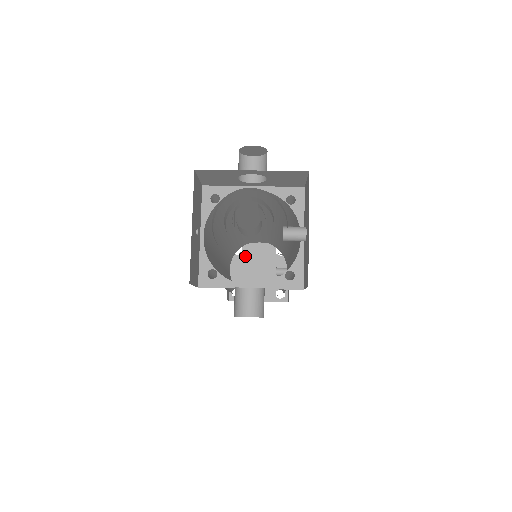
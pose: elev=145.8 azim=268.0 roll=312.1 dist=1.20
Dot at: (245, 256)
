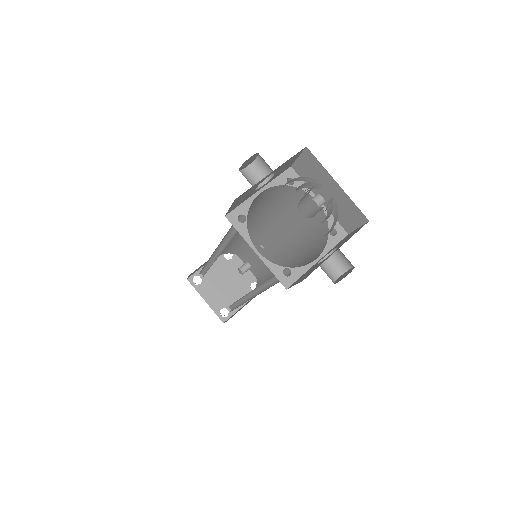
Dot at: (206, 280)
